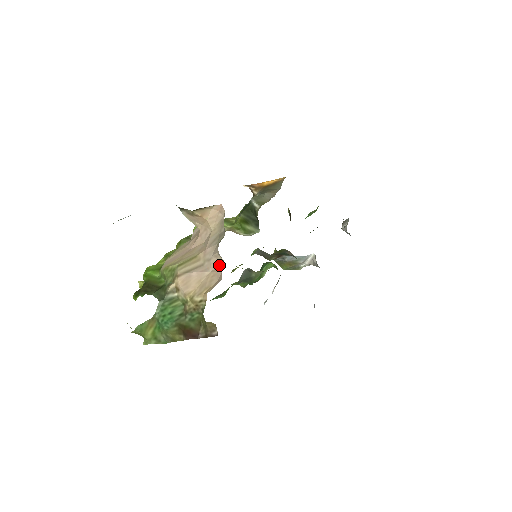
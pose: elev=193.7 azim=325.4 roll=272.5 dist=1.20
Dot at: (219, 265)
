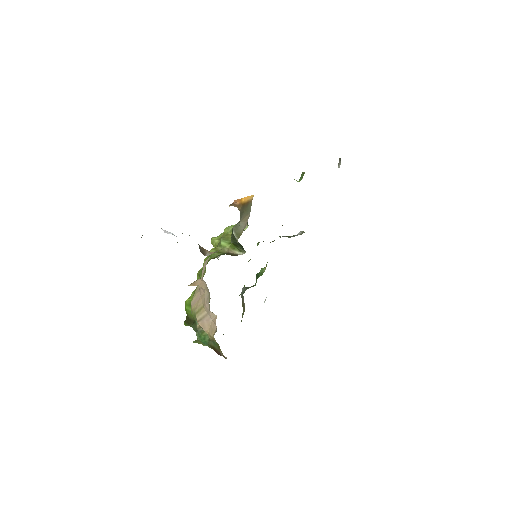
Dot at: (215, 317)
